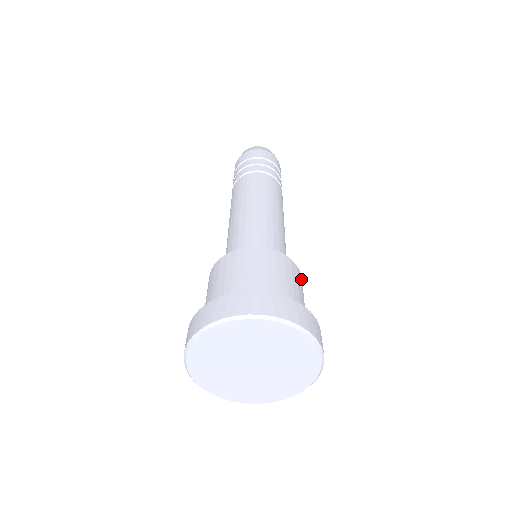
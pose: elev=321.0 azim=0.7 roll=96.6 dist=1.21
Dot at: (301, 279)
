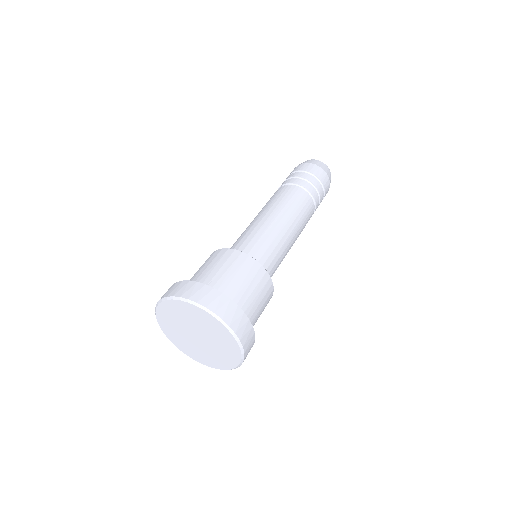
Dot at: (249, 261)
